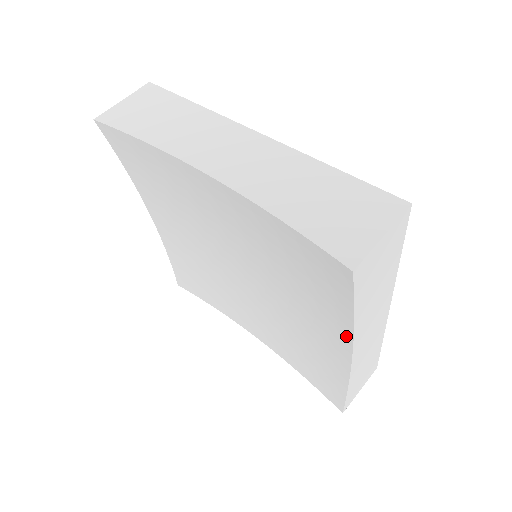
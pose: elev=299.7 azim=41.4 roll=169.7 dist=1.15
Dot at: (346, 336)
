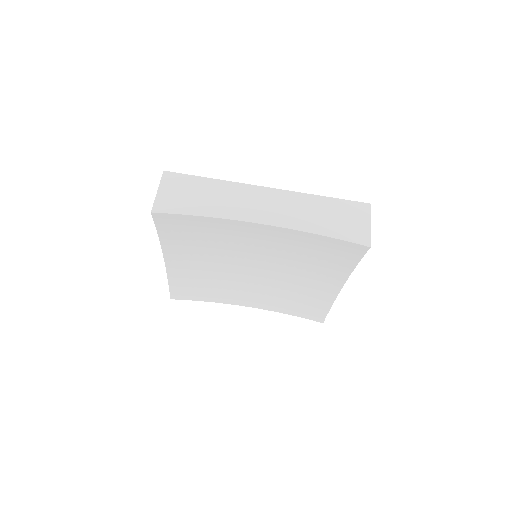
Dot at: (342, 278)
